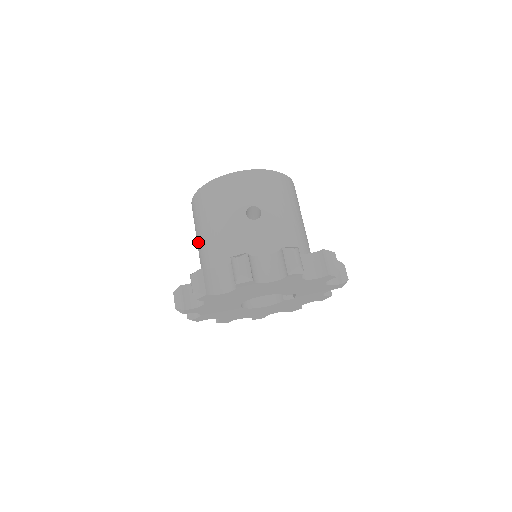
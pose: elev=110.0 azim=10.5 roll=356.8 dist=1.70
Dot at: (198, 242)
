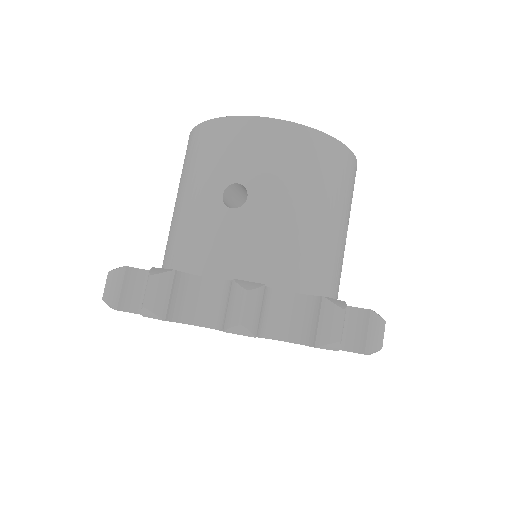
Dot at: occluded
